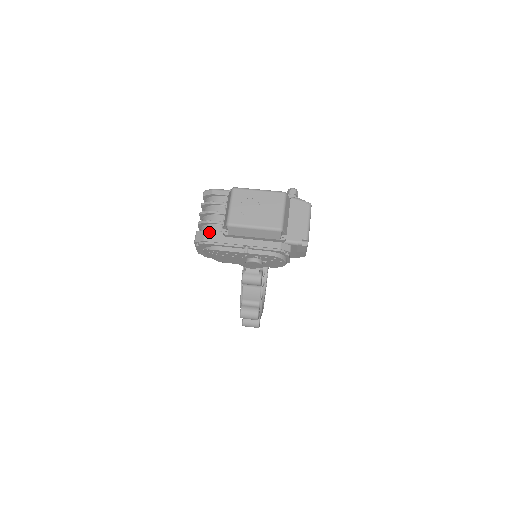
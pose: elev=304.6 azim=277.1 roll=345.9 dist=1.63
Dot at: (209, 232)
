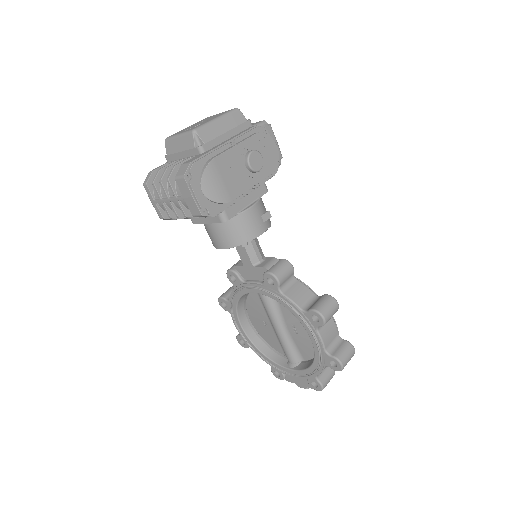
Dot at: (186, 162)
